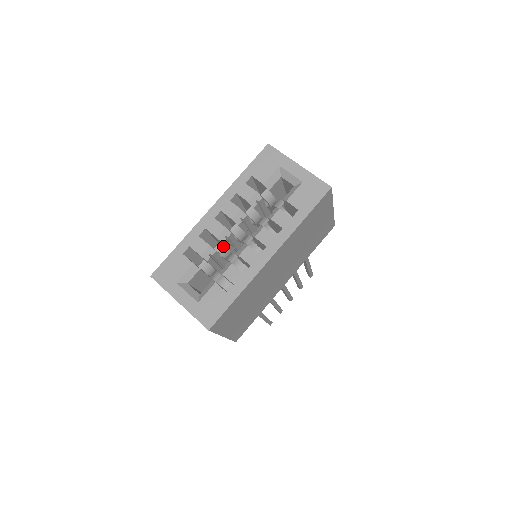
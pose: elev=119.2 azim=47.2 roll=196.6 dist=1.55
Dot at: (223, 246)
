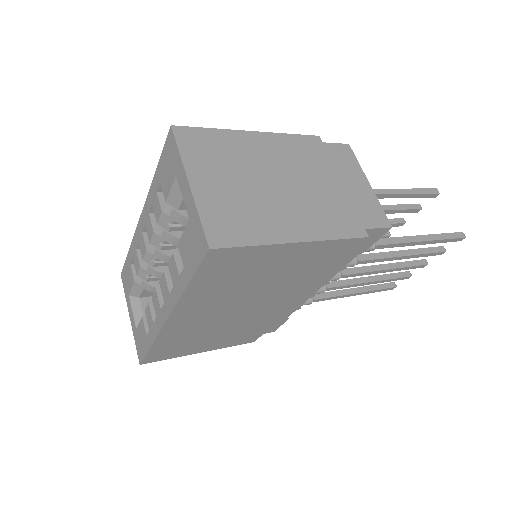
Dot at: (154, 270)
